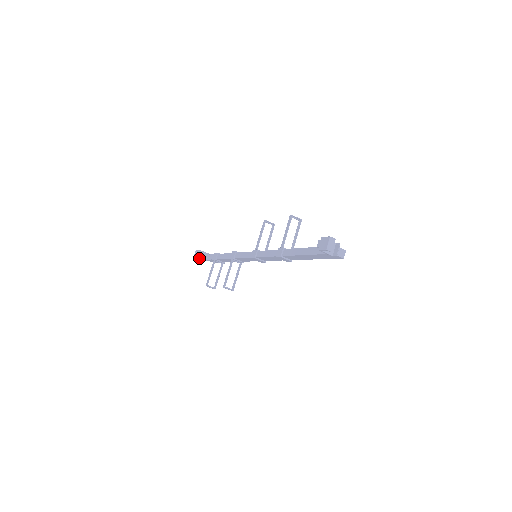
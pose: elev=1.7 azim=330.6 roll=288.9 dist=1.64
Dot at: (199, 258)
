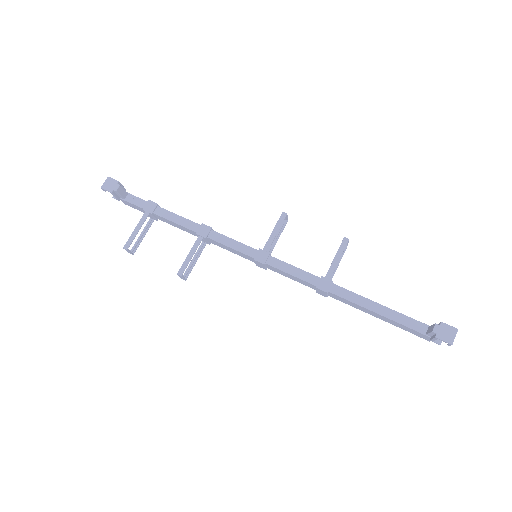
Dot at: (114, 194)
